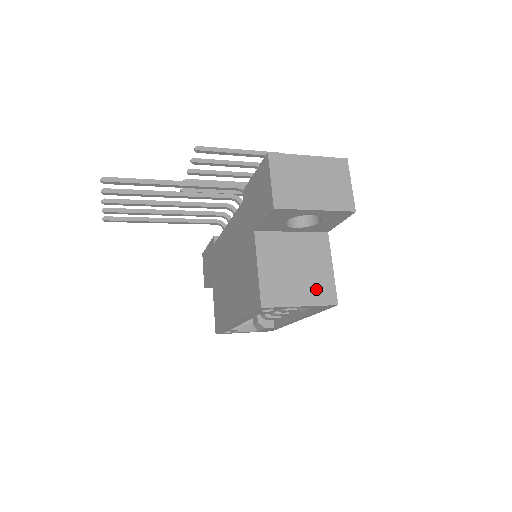
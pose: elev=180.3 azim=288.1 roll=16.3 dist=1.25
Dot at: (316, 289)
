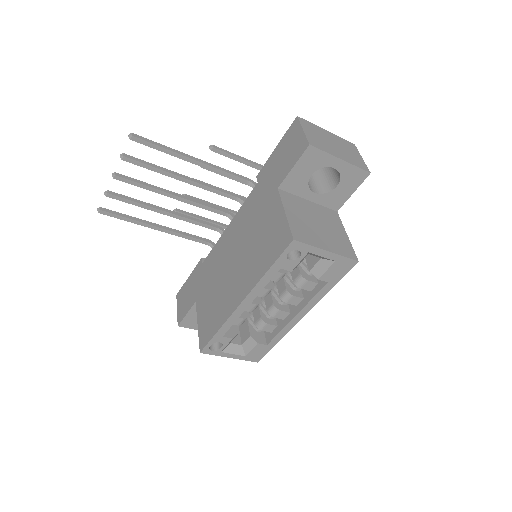
Dot at: (337, 244)
